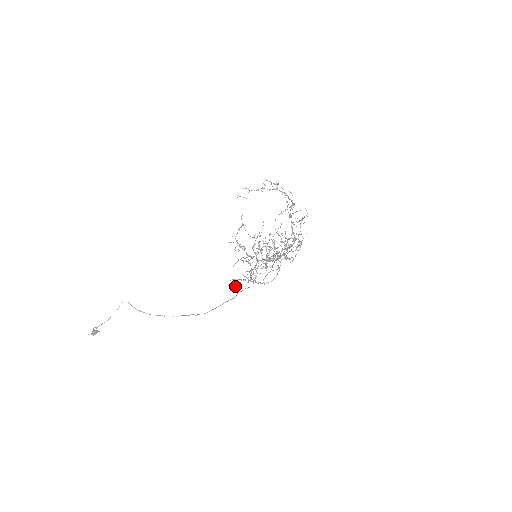
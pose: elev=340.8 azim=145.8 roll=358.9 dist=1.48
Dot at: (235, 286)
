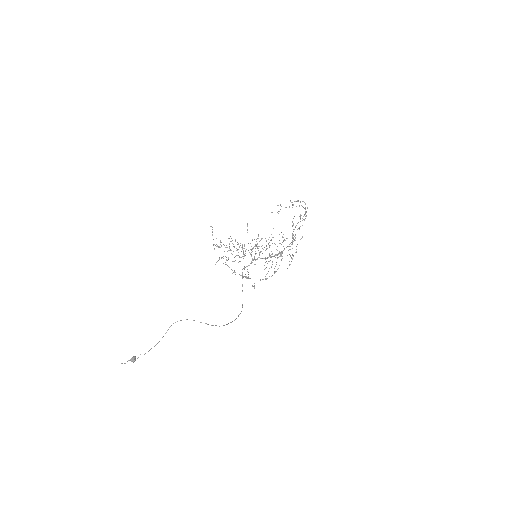
Dot at: occluded
